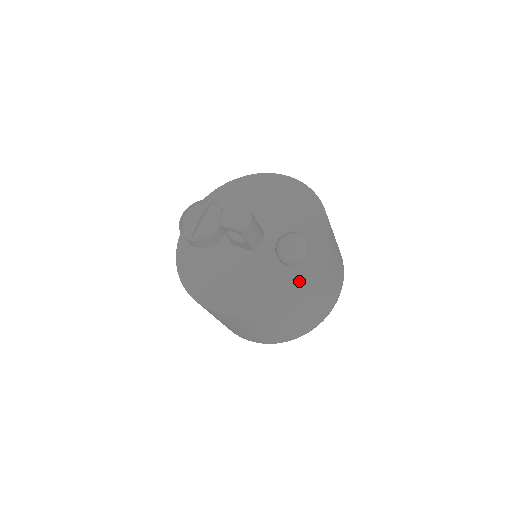
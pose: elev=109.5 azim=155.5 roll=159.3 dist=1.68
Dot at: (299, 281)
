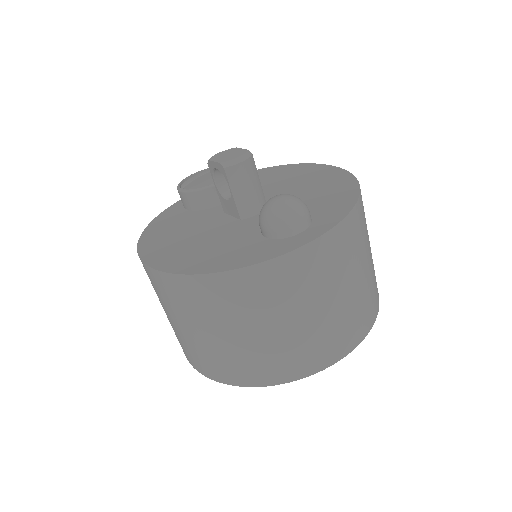
Dot at: (267, 253)
